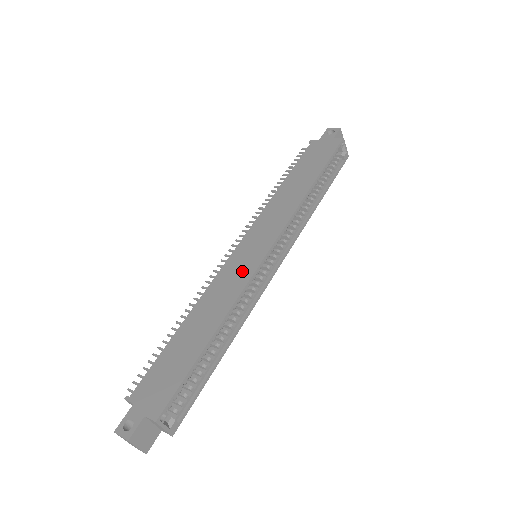
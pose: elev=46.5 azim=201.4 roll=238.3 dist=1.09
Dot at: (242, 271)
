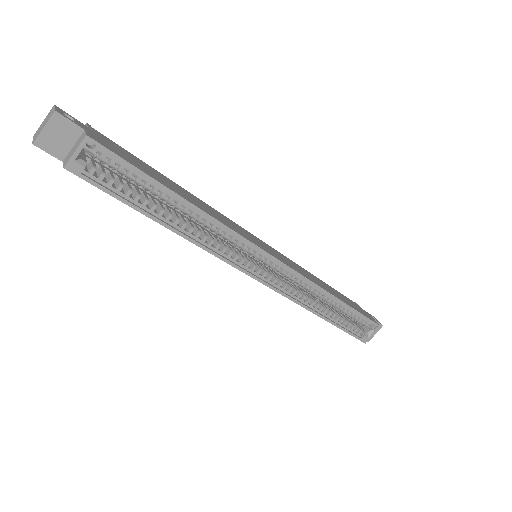
Dot at: (245, 234)
